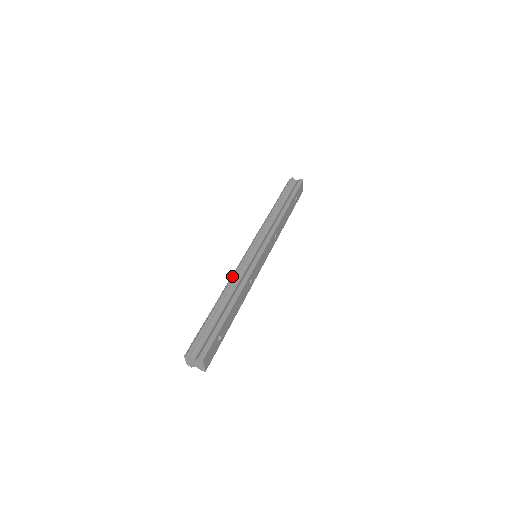
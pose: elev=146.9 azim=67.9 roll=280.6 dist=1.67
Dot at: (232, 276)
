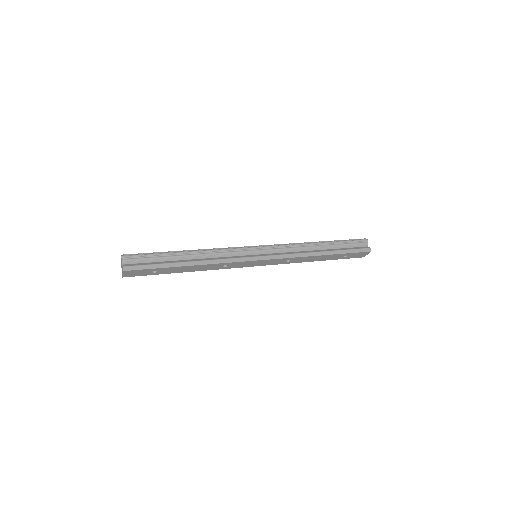
Dot at: (219, 248)
